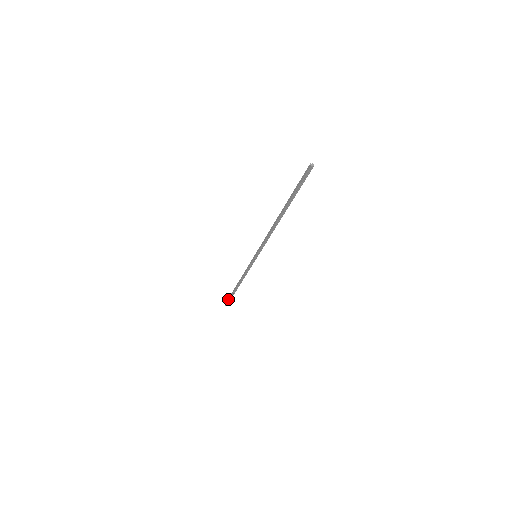
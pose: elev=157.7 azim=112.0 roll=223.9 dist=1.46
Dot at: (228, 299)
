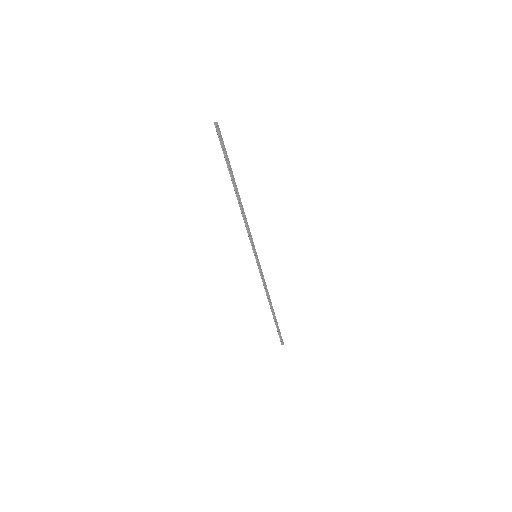
Dot at: (278, 332)
